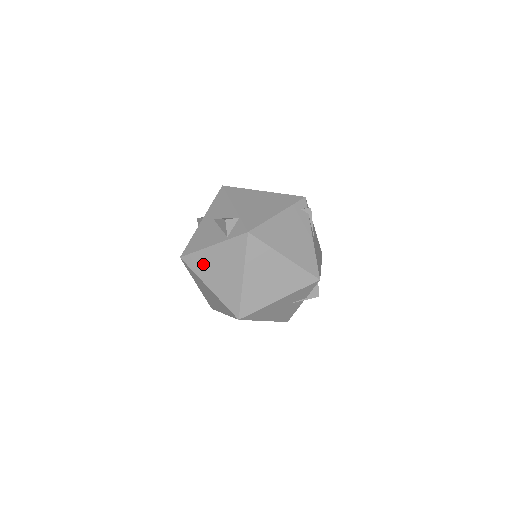
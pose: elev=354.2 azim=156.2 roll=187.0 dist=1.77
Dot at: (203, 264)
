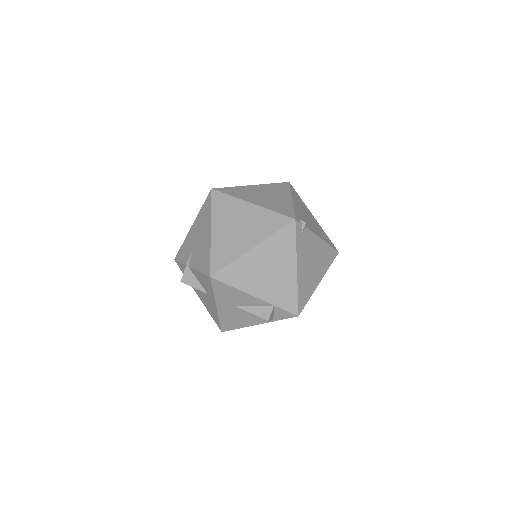
Dot at: occluded
